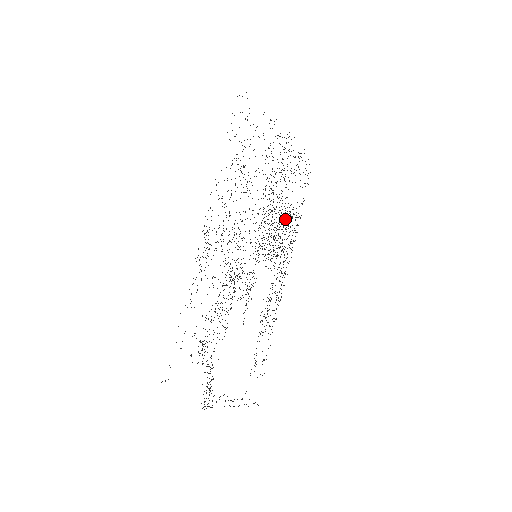
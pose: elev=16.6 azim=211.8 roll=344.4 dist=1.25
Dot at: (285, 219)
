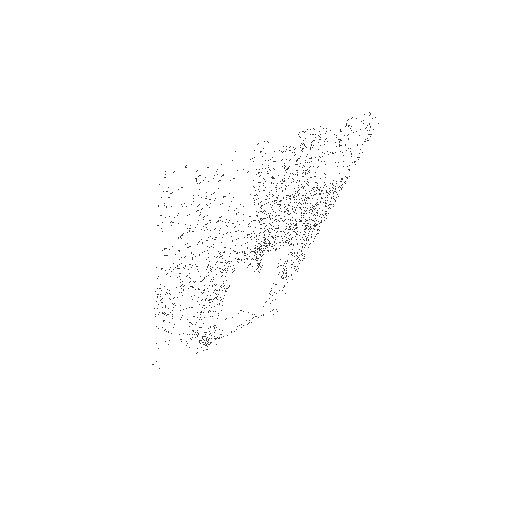
Dot at: (310, 203)
